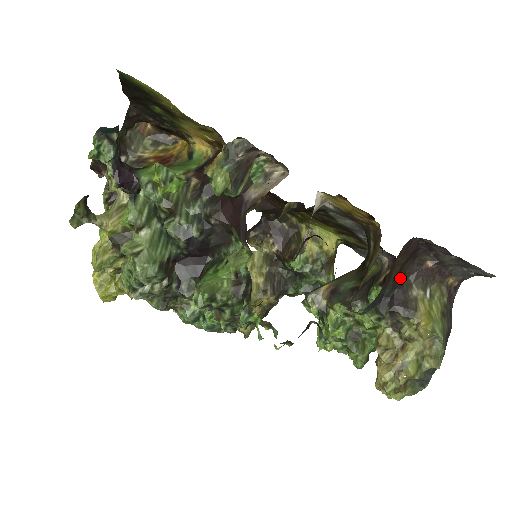
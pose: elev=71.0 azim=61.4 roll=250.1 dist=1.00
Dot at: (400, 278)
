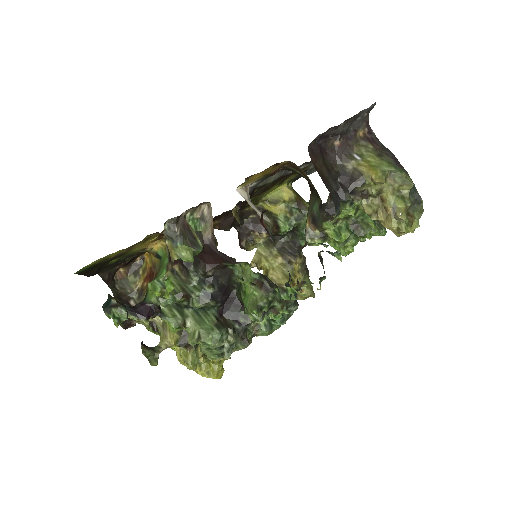
Dot at: (332, 171)
